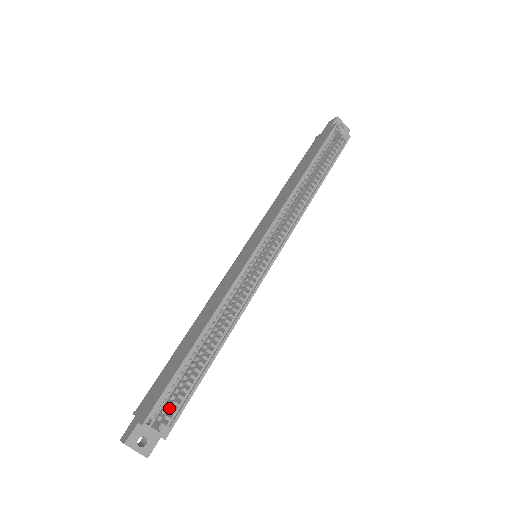
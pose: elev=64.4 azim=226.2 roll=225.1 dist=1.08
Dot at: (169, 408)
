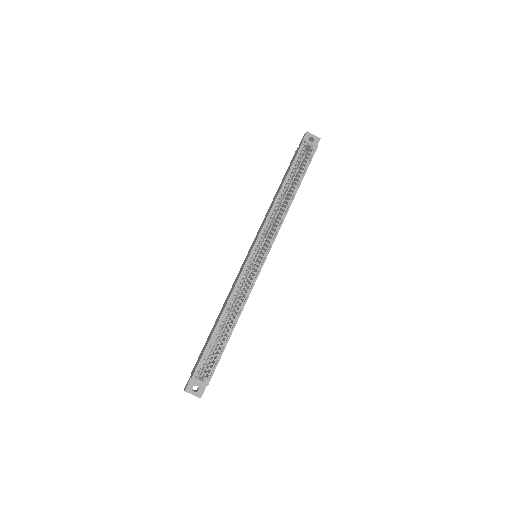
Dot at: (208, 367)
